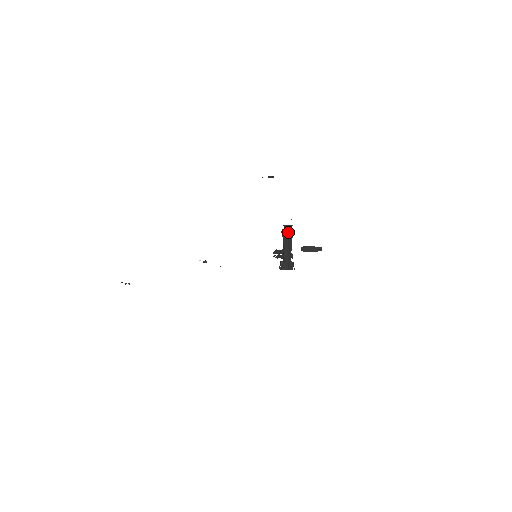
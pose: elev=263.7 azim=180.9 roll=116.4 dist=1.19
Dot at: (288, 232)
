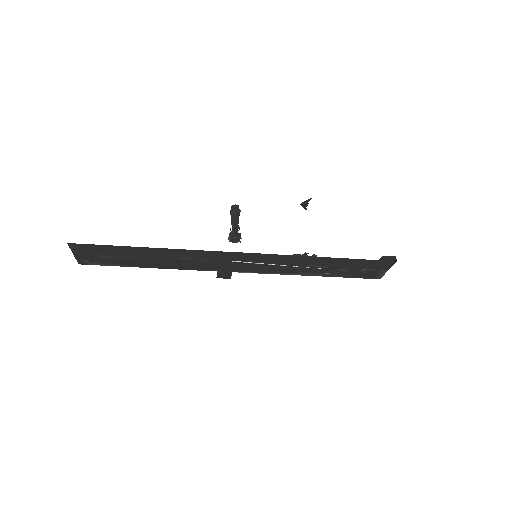
Dot at: (230, 210)
